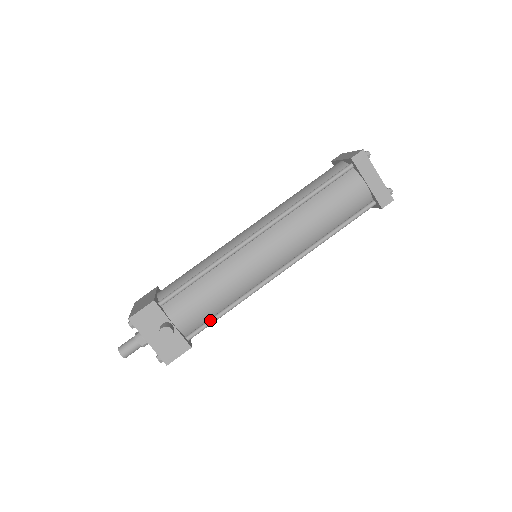
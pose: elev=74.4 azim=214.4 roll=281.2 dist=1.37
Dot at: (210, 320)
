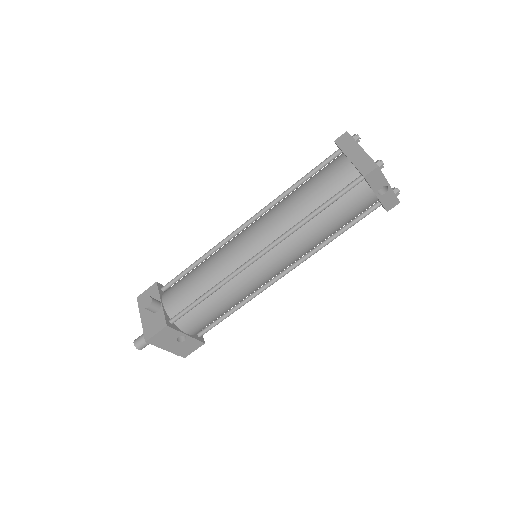
Dot at: (191, 303)
